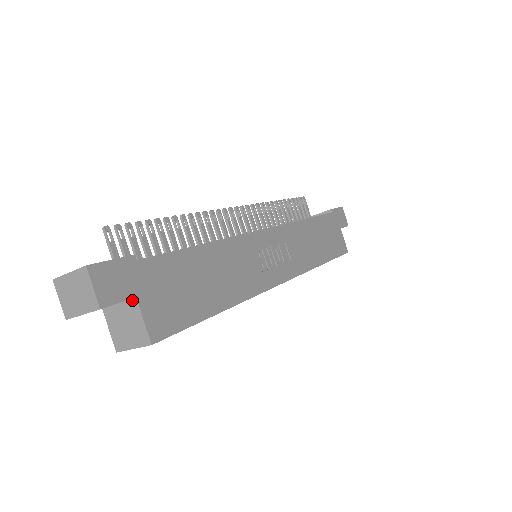
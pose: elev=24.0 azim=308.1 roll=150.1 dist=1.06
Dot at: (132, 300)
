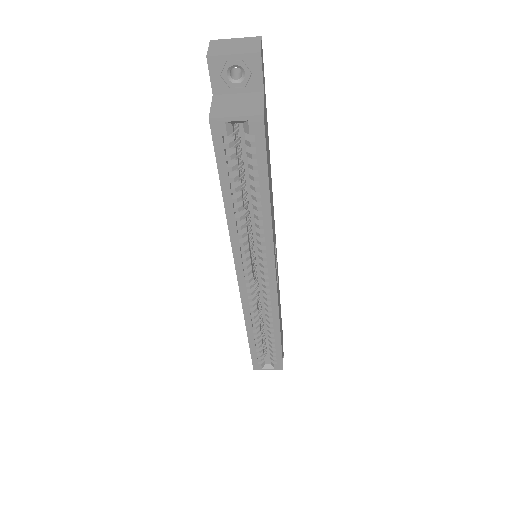
Dot at: (258, 92)
